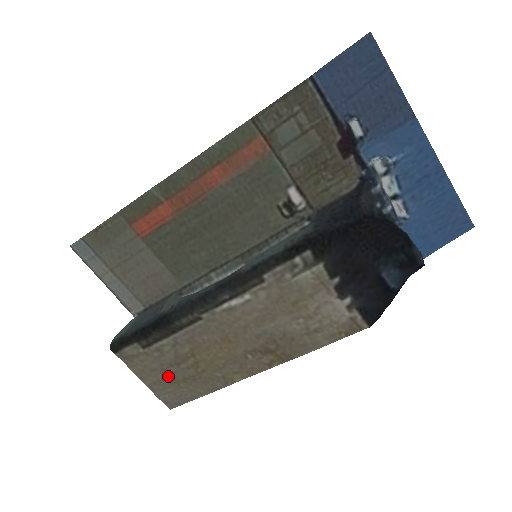
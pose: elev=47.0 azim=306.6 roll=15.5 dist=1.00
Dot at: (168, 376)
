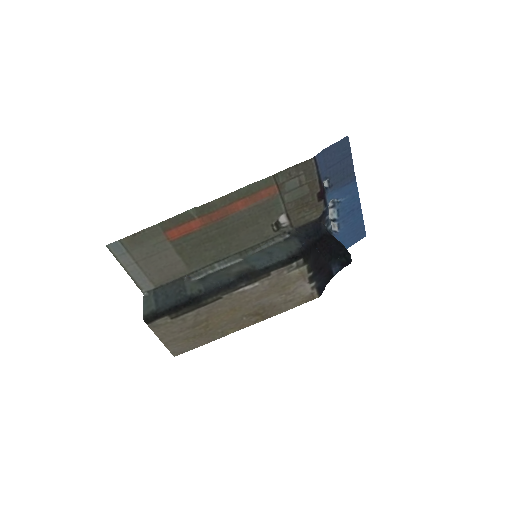
Dot at: (183, 335)
